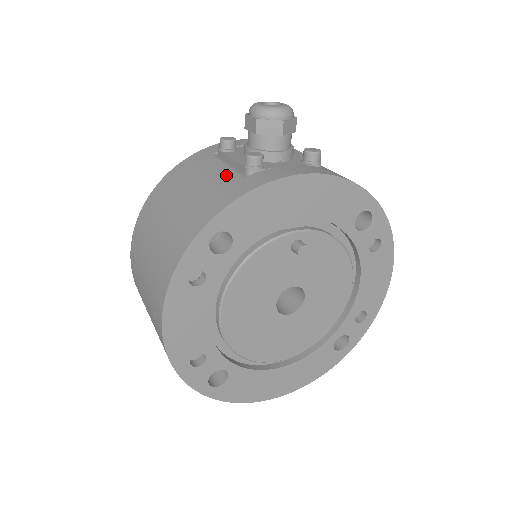
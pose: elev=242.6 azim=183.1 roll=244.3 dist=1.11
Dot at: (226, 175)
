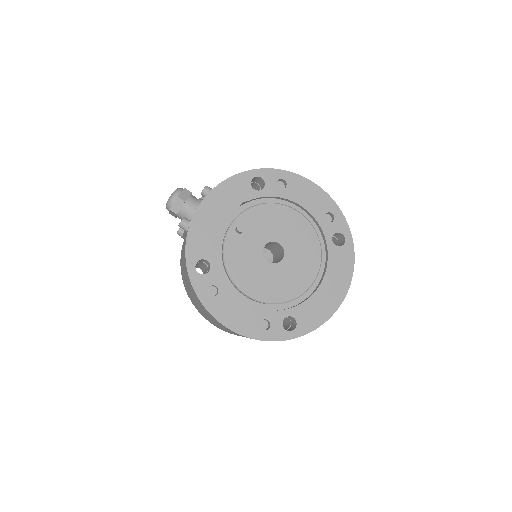
Dot at: (184, 242)
